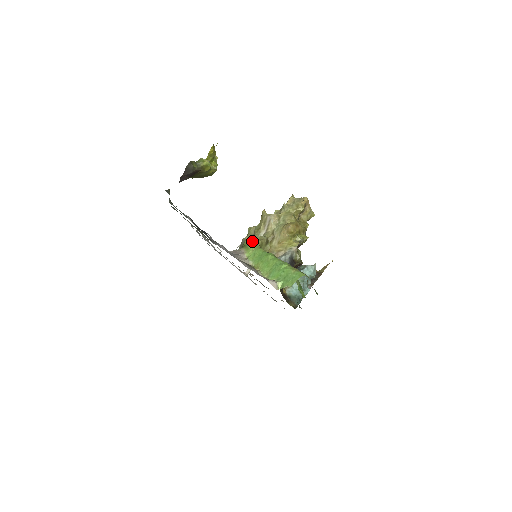
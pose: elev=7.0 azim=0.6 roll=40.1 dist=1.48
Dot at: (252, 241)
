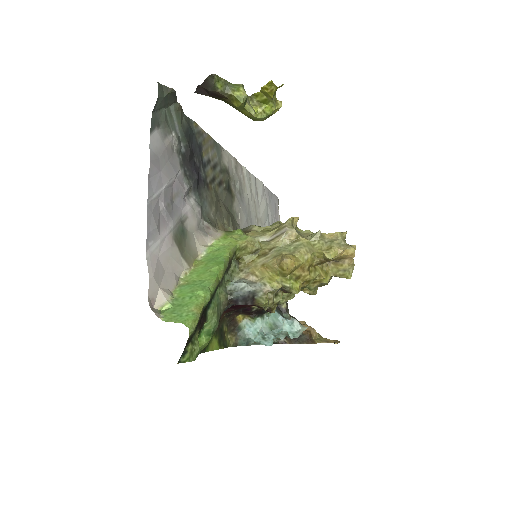
Dot at: (242, 235)
